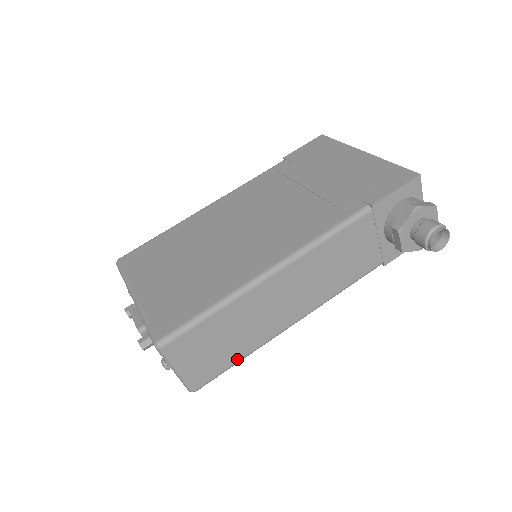
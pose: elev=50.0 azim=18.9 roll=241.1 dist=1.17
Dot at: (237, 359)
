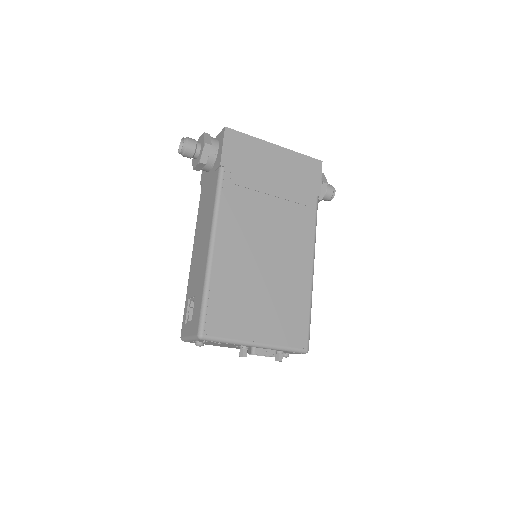
Dot at: occluded
